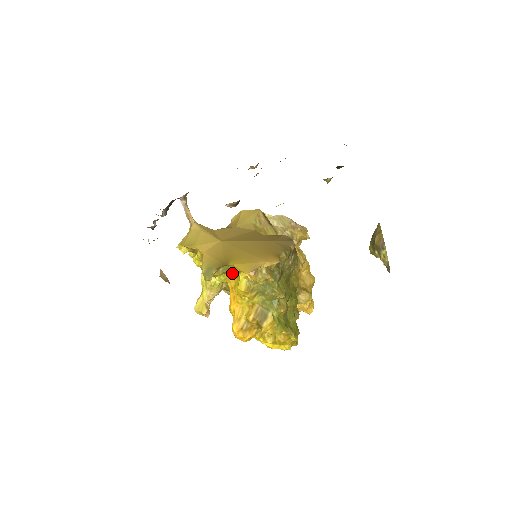
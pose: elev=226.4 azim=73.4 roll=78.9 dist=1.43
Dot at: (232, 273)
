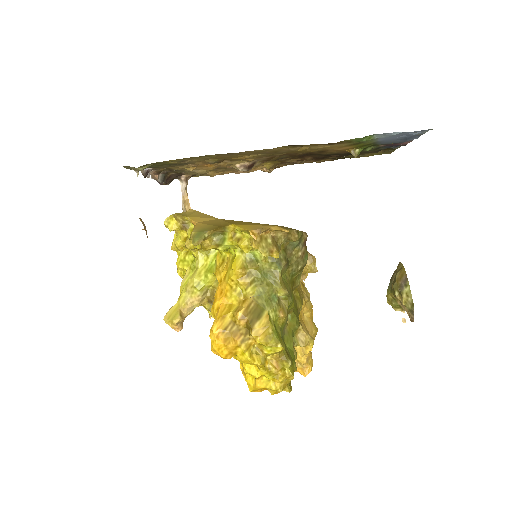
Dot at: (225, 262)
